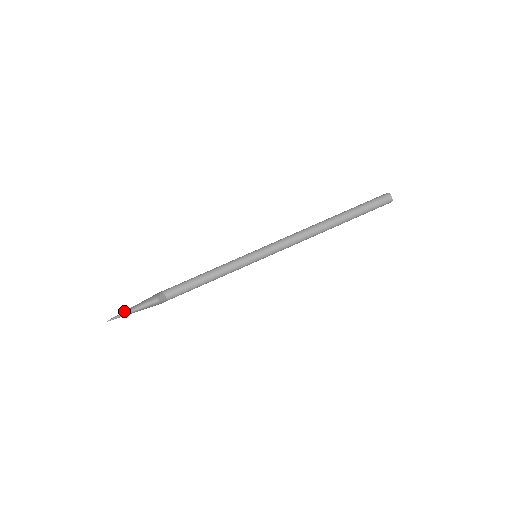
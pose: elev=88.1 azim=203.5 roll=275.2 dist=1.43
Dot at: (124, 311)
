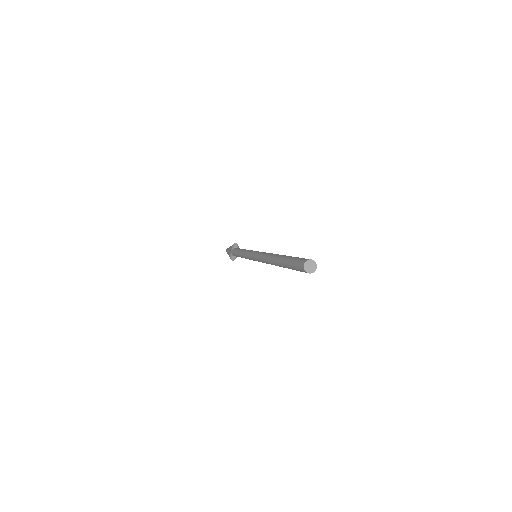
Dot at: (227, 251)
